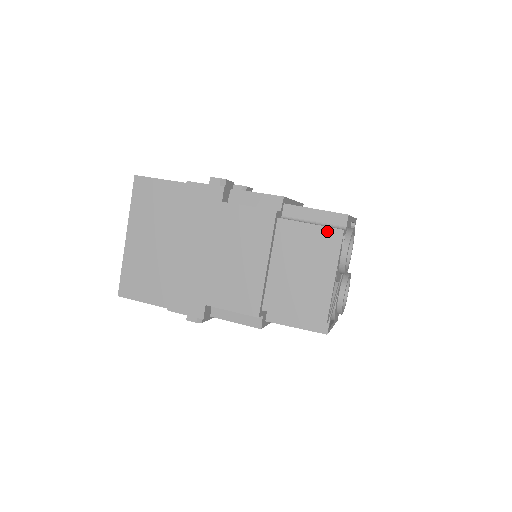
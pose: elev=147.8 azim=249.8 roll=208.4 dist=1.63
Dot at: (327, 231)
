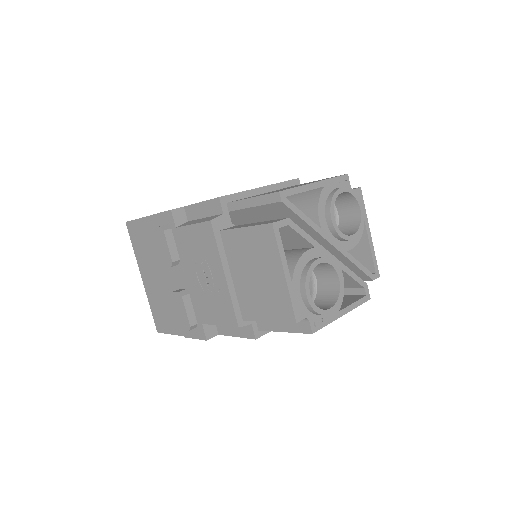
Dot at: occluded
